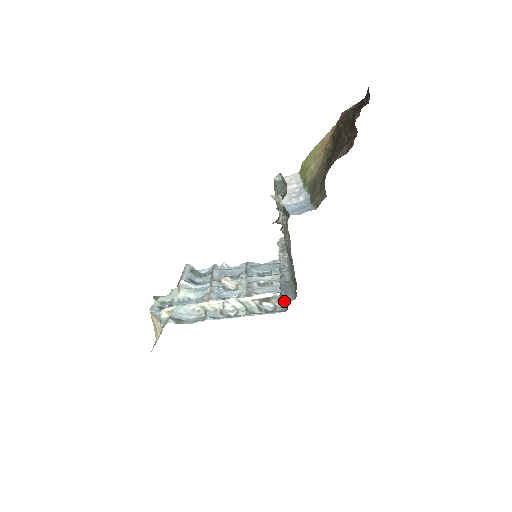
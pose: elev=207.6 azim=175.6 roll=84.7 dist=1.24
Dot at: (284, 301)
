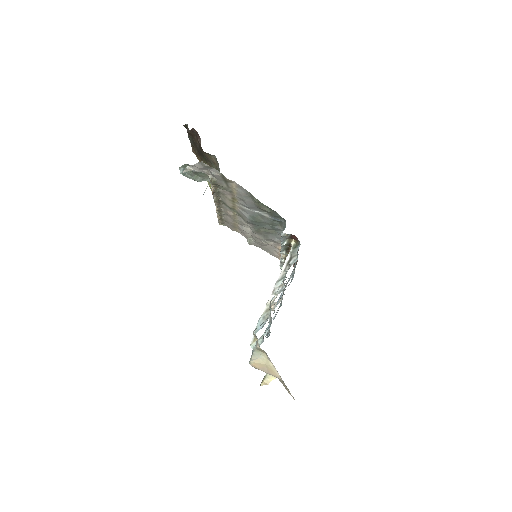
Dot at: occluded
